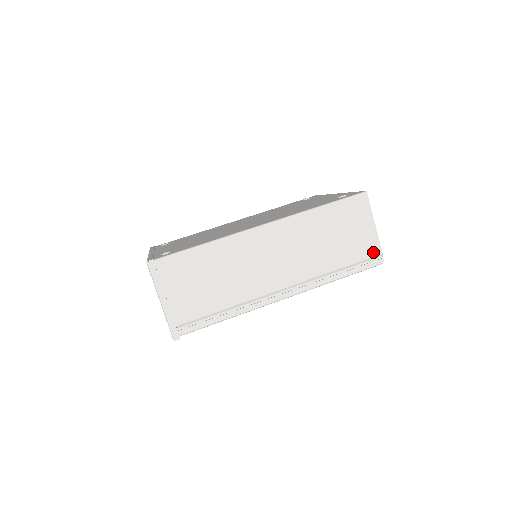
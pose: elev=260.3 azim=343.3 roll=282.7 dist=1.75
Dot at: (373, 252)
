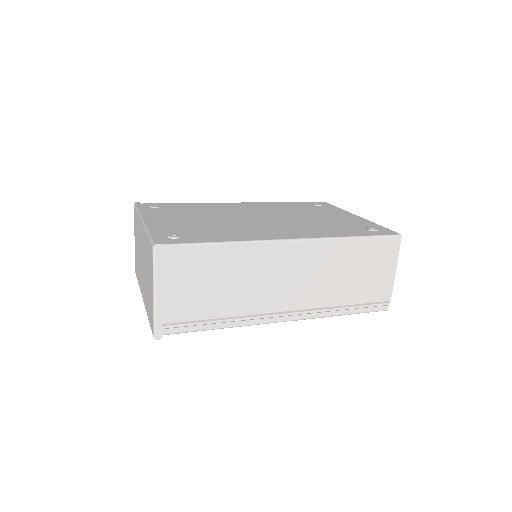
Dot at: (383, 297)
